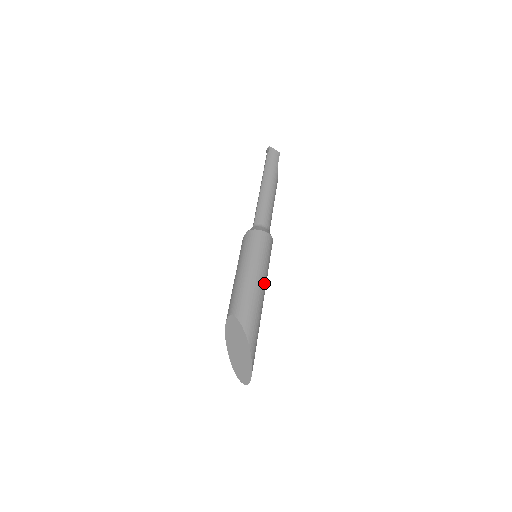
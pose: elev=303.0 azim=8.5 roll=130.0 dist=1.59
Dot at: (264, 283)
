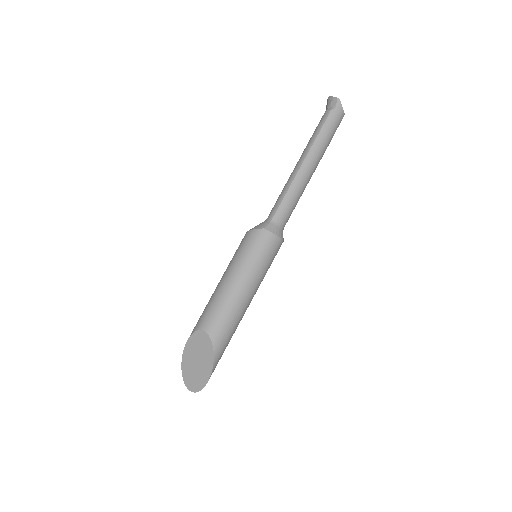
Dot at: occluded
